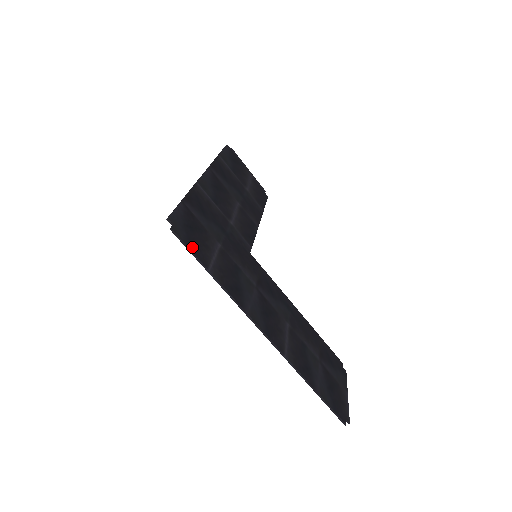
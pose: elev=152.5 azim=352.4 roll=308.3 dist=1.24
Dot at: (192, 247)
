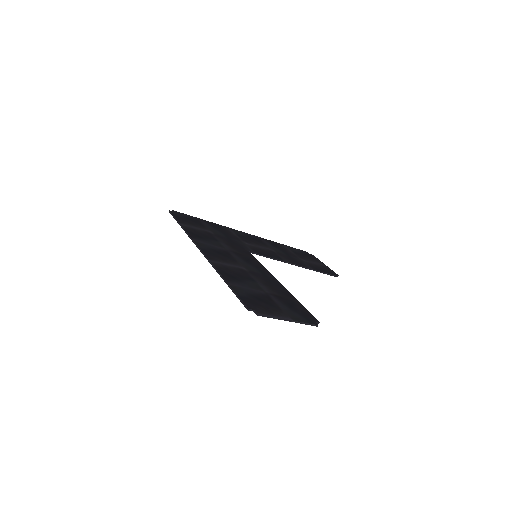
Dot at: (178, 218)
